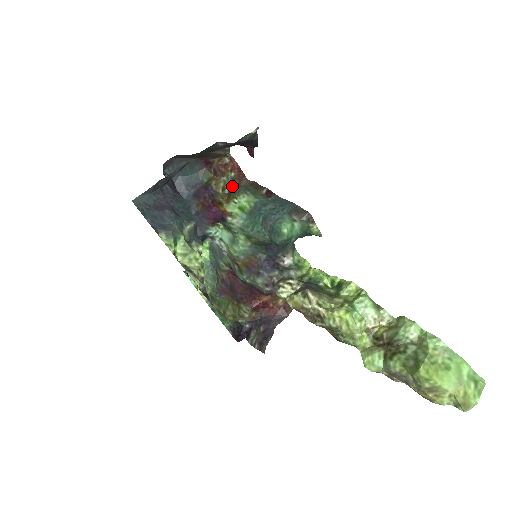
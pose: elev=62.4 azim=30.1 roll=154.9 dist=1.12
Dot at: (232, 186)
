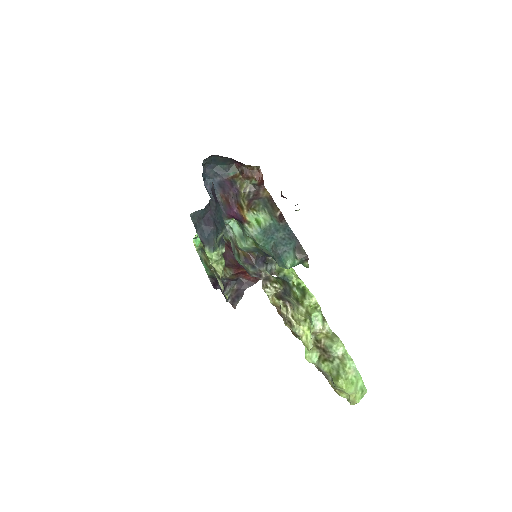
Dot at: (252, 190)
